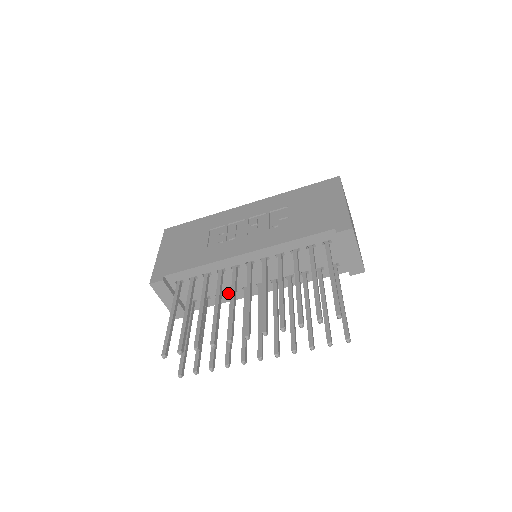
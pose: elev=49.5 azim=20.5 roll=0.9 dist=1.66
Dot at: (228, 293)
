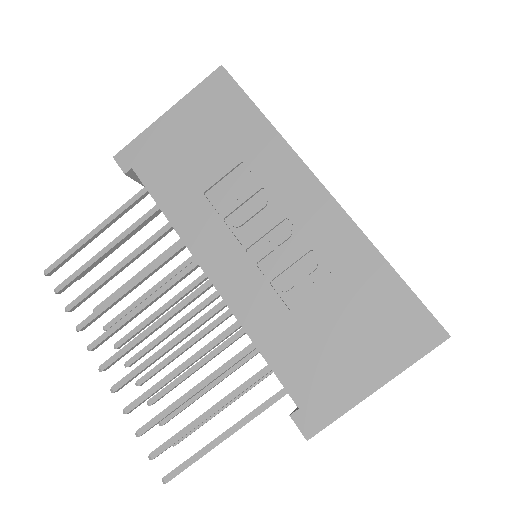
Dot at: occluded
